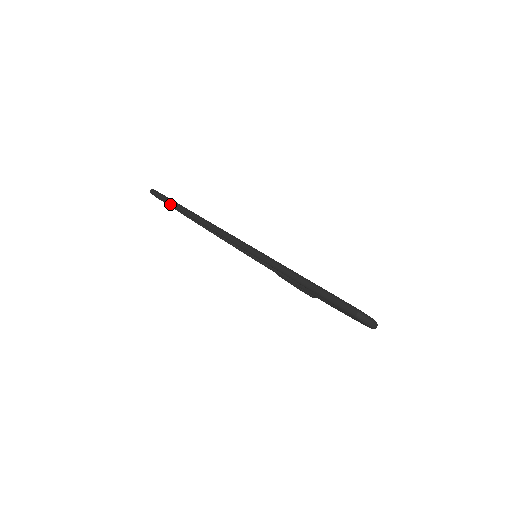
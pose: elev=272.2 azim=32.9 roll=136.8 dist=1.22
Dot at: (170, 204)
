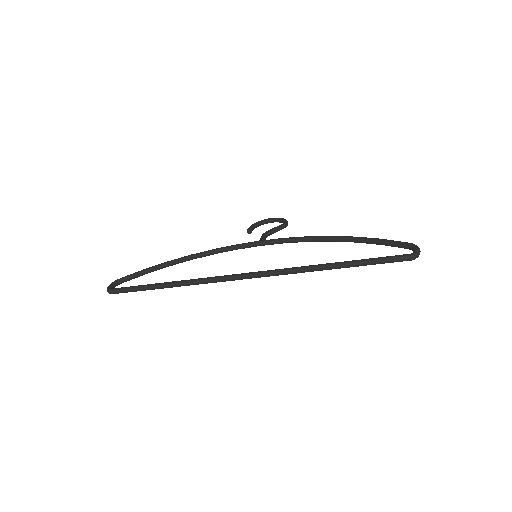
Dot at: occluded
